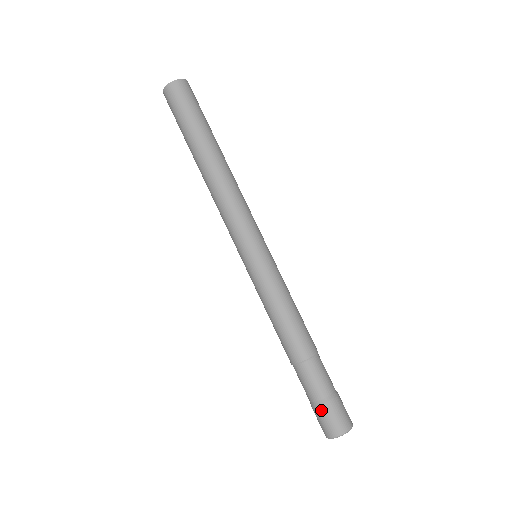
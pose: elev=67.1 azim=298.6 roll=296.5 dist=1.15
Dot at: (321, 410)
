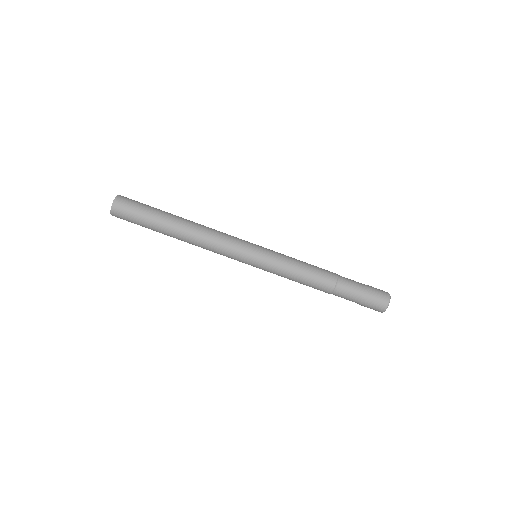
Dot at: (369, 299)
